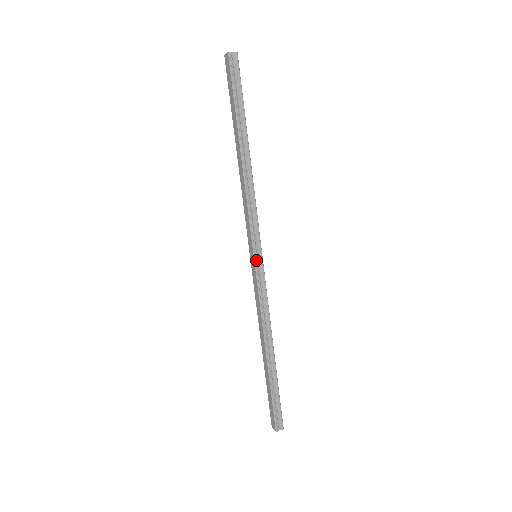
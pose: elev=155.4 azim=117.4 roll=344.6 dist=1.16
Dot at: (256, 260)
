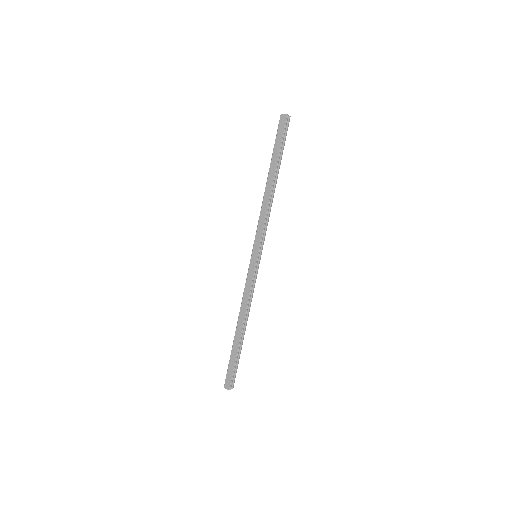
Dot at: (258, 259)
